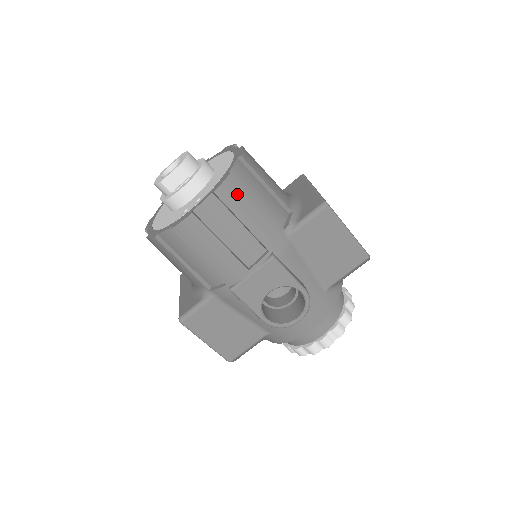
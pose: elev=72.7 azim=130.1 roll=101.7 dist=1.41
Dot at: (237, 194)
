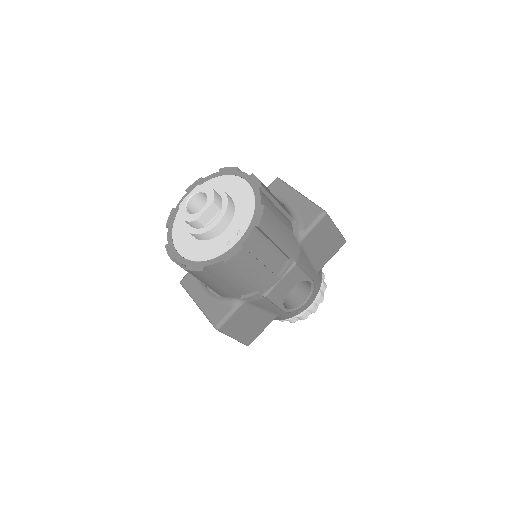
Dot at: (270, 222)
